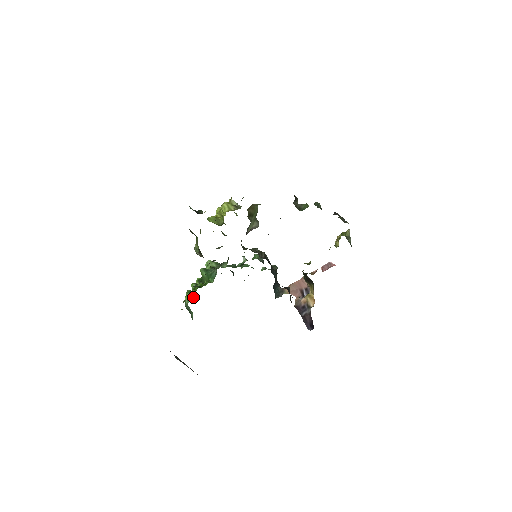
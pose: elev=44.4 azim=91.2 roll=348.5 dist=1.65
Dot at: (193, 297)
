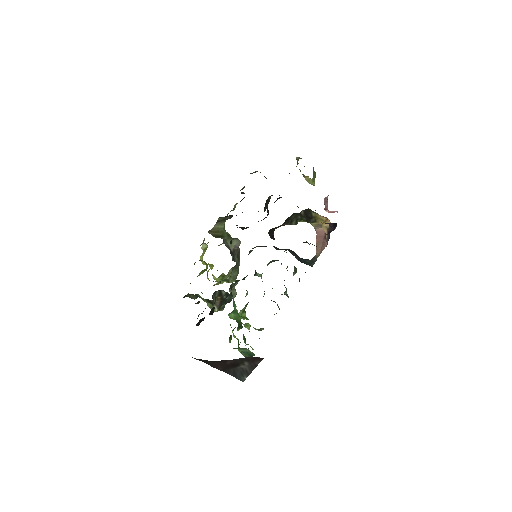
Dot at: (252, 349)
